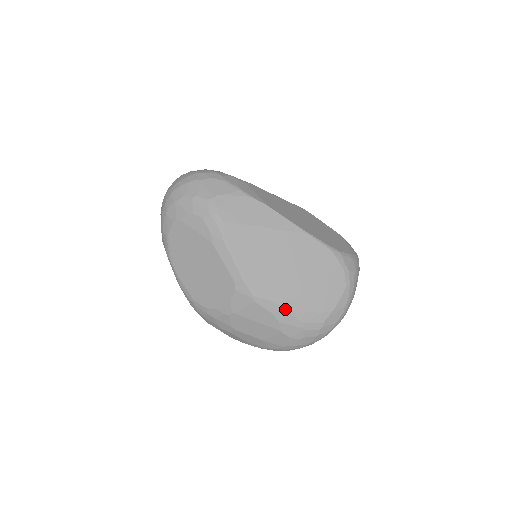
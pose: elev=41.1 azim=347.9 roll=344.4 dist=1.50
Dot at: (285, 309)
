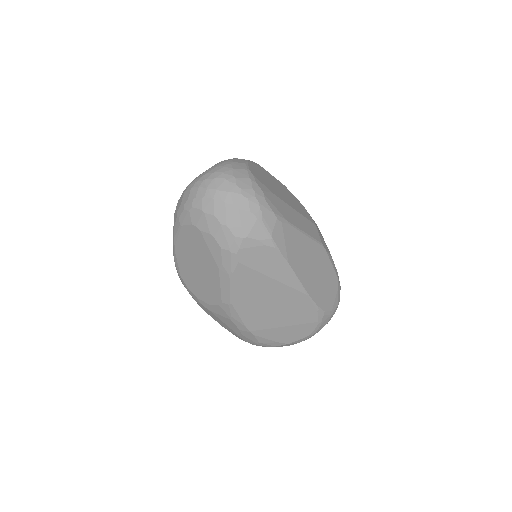
Dot at: (252, 333)
